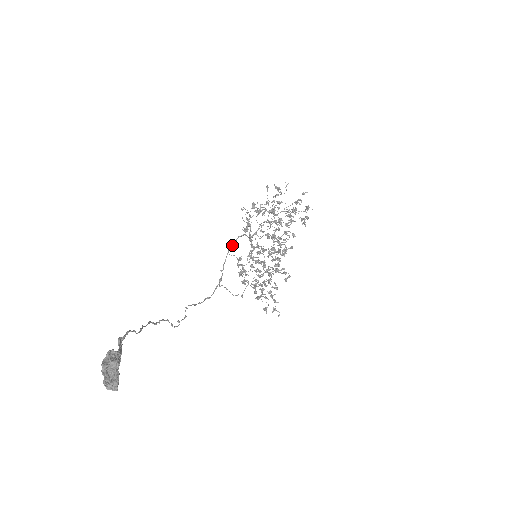
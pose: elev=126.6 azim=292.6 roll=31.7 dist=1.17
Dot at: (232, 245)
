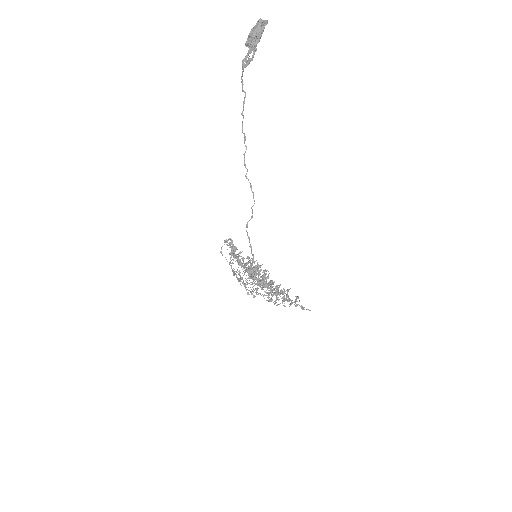
Dot at: (233, 273)
